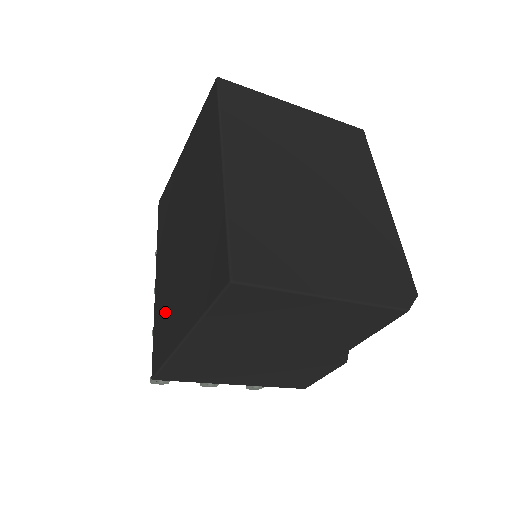
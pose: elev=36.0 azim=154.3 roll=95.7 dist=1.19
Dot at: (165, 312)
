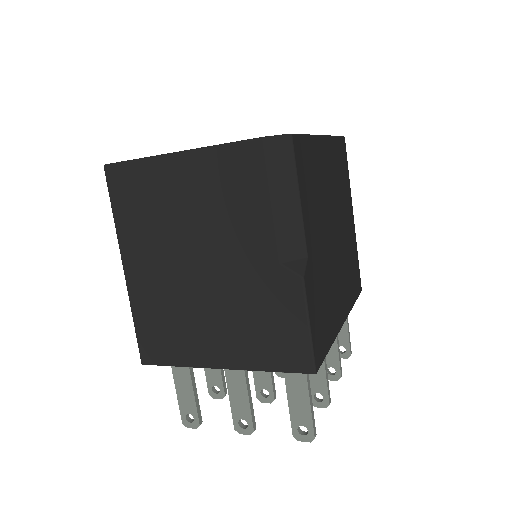
Dot at: occluded
